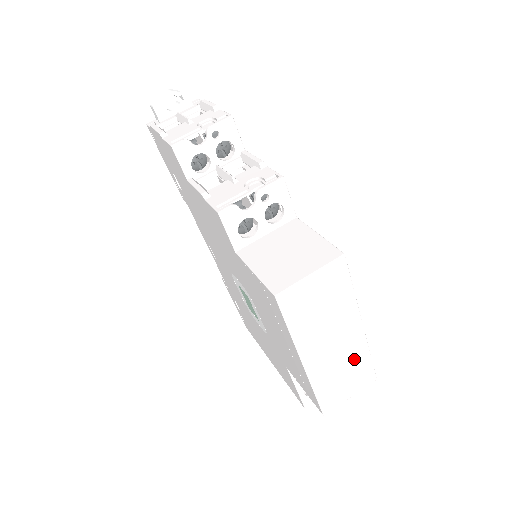
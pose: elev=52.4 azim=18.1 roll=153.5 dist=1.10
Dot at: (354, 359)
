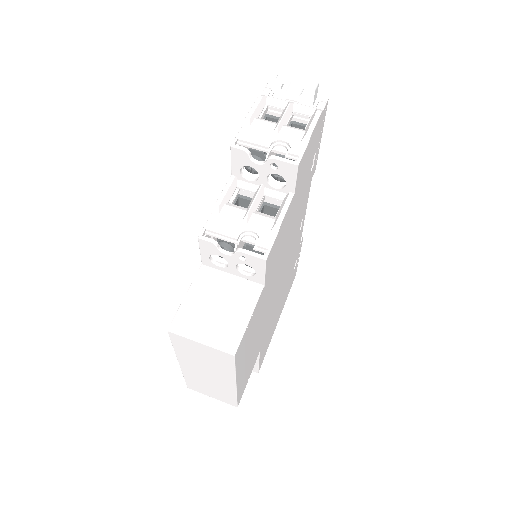
Dot at: (222, 390)
